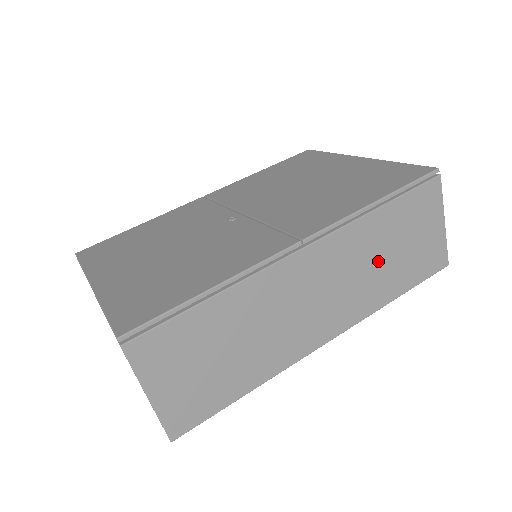
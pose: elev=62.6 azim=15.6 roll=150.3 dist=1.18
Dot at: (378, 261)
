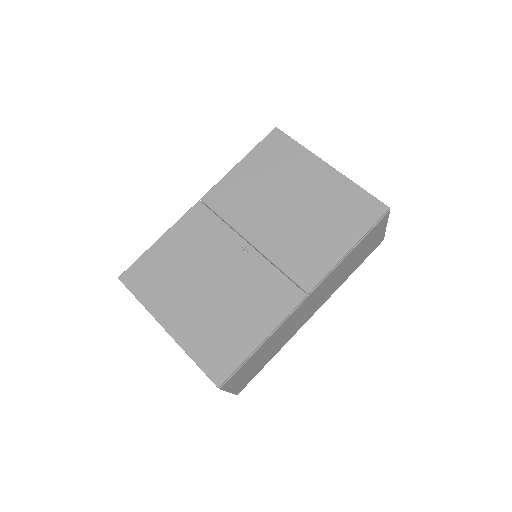
Dot at: (345, 270)
